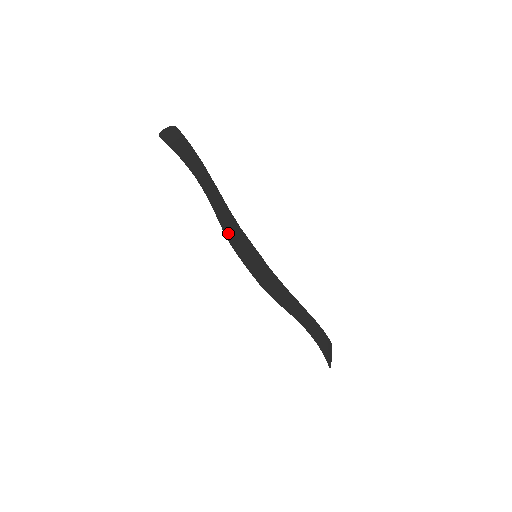
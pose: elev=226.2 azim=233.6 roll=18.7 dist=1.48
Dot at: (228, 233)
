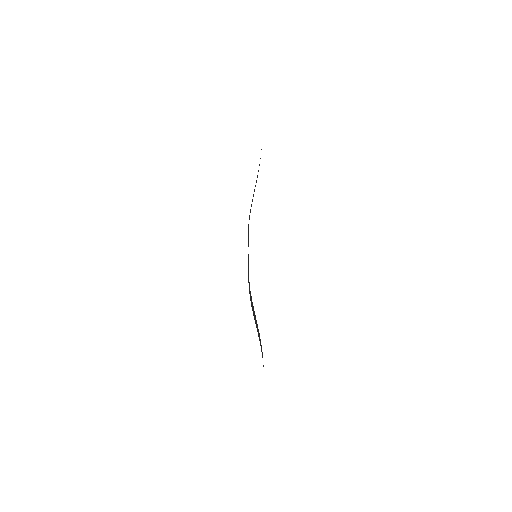
Dot at: occluded
